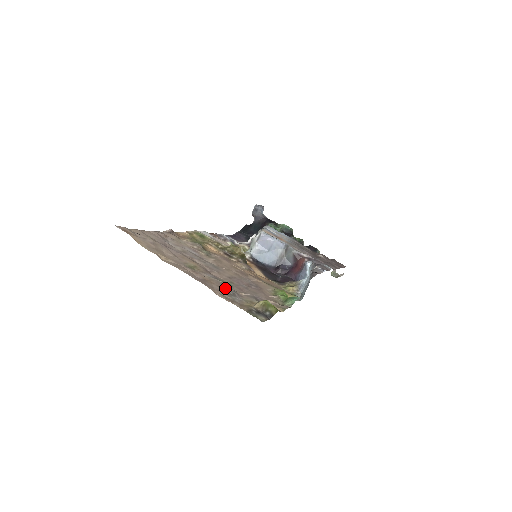
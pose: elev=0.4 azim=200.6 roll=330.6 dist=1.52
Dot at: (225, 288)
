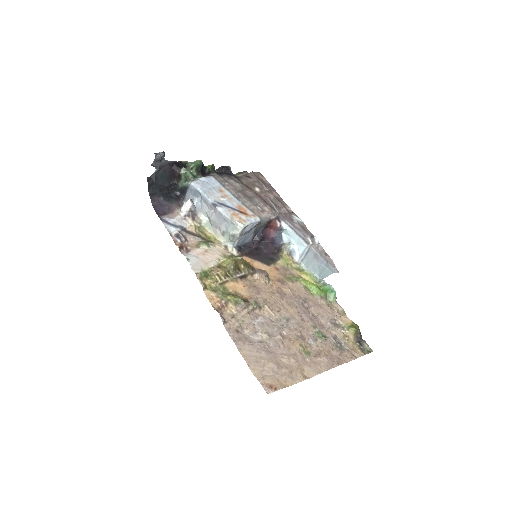
Dot at: (334, 345)
